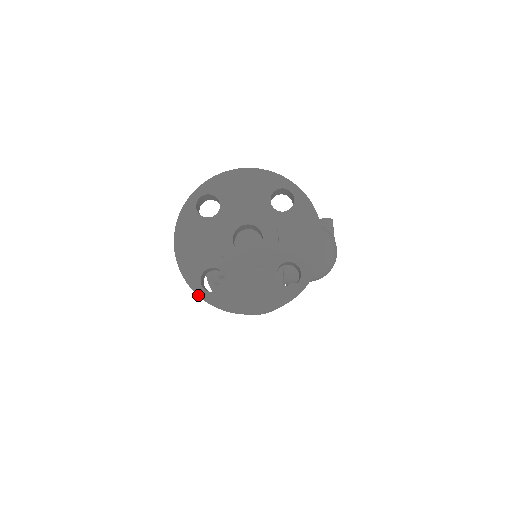
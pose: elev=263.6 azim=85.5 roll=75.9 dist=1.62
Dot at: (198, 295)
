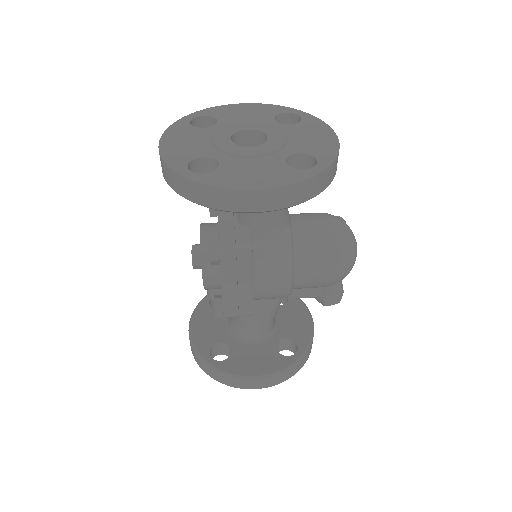
Dot at: (182, 176)
